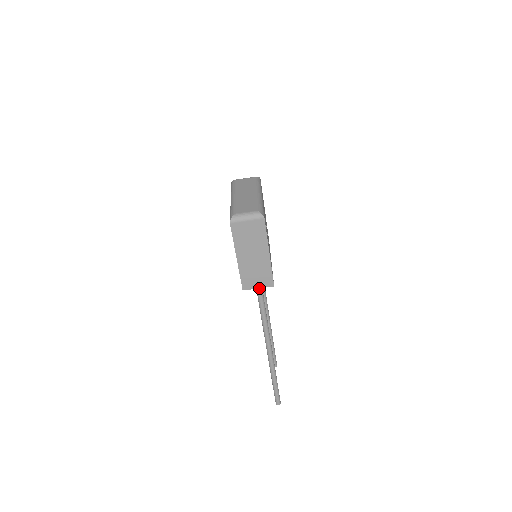
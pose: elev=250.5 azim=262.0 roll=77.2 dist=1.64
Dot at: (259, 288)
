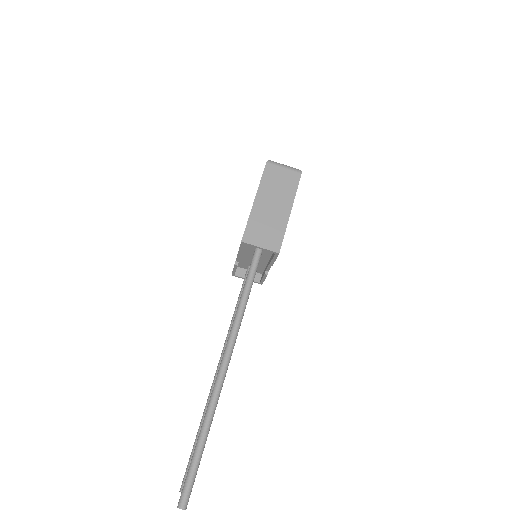
Dot at: (256, 261)
